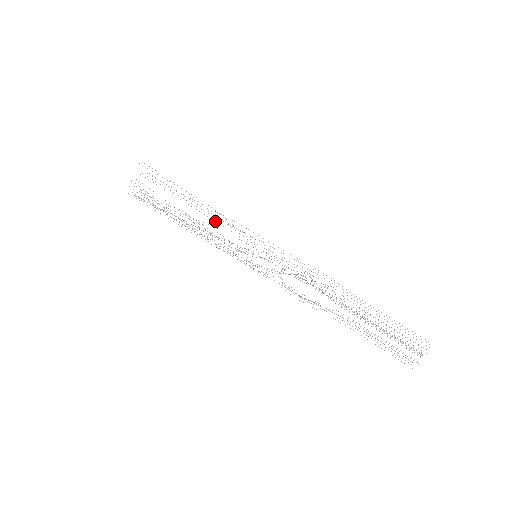
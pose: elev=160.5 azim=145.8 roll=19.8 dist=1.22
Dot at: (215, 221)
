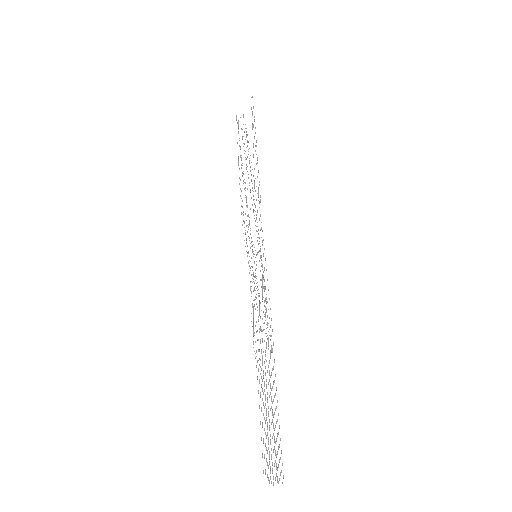
Dot at: occluded
